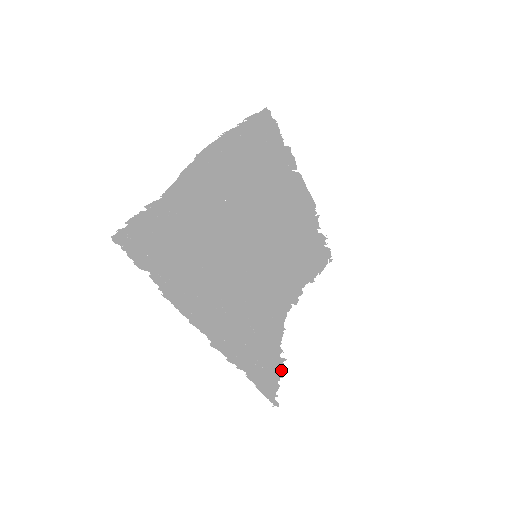
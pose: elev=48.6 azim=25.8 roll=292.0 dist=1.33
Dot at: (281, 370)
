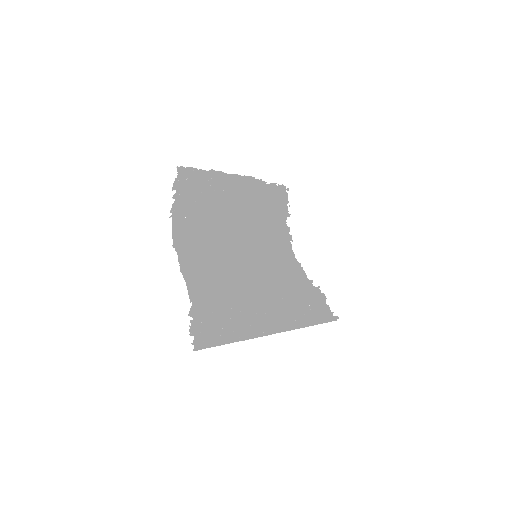
Dot at: (322, 295)
